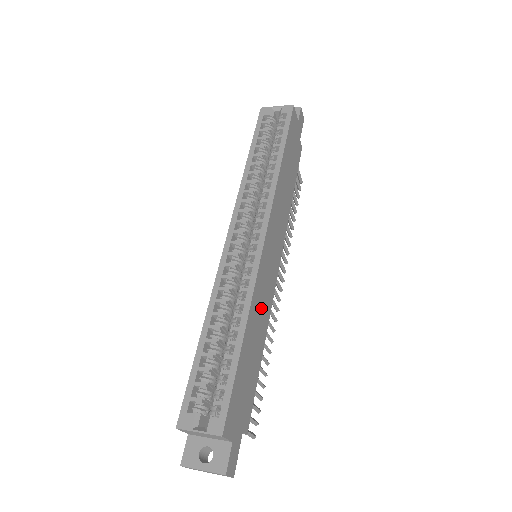
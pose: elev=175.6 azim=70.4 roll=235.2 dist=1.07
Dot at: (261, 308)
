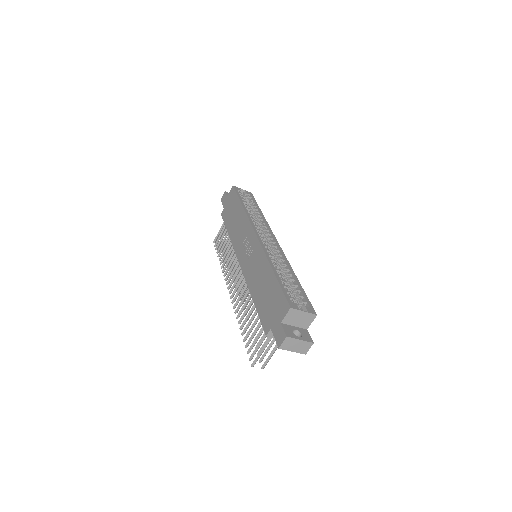
Dot at: occluded
